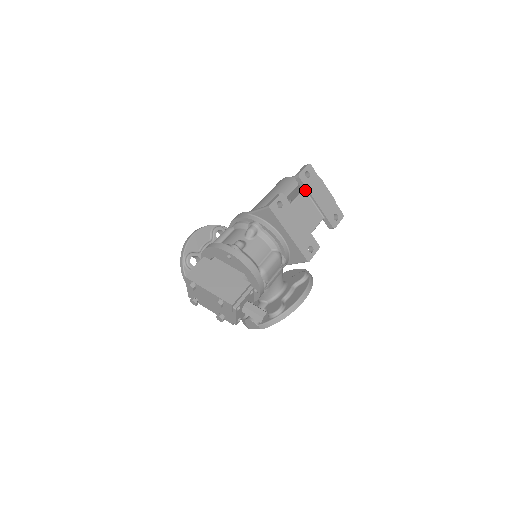
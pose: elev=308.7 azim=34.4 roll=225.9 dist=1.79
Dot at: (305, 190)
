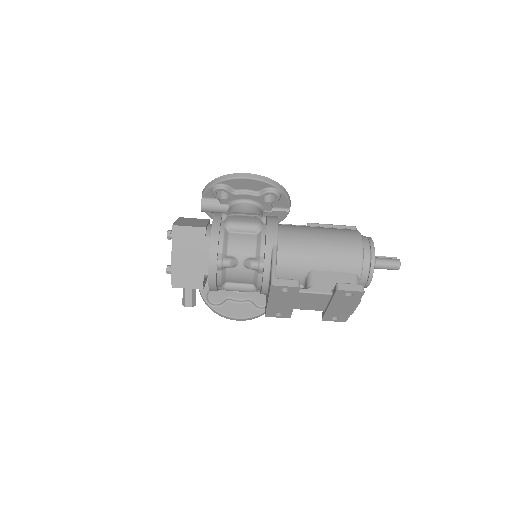
Dot at: (332, 295)
